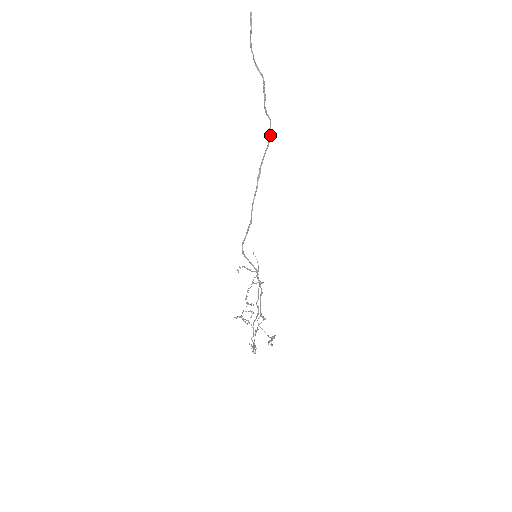
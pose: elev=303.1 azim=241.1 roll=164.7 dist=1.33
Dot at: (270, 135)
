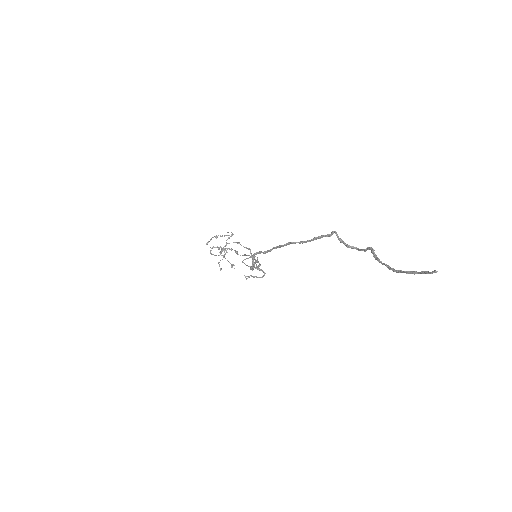
Dot at: occluded
